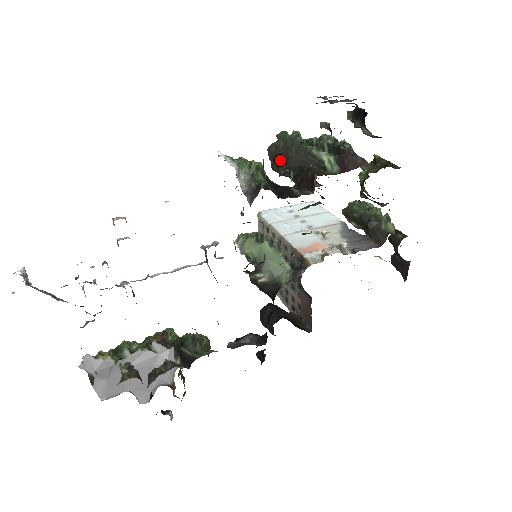
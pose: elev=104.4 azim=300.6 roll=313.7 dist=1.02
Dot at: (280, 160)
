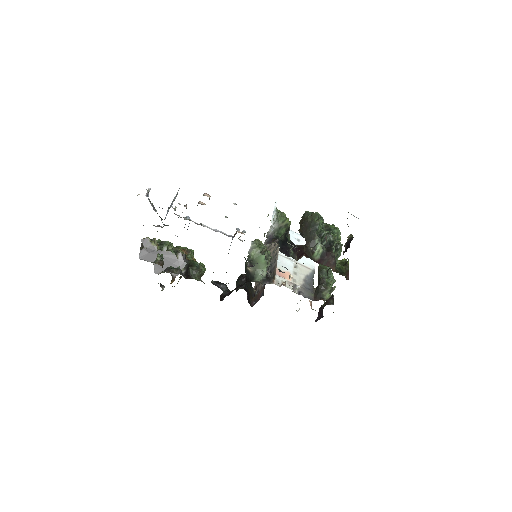
Dot at: (303, 226)
